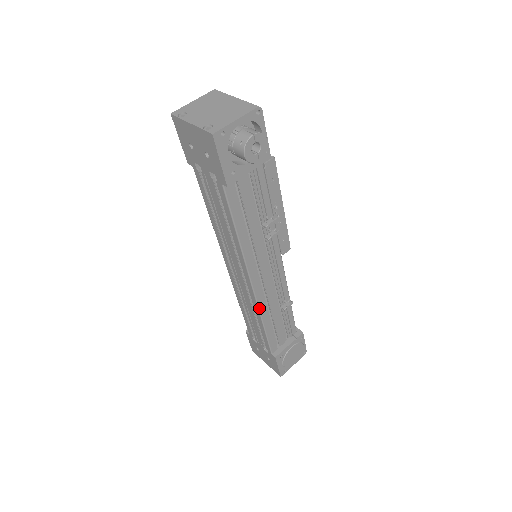
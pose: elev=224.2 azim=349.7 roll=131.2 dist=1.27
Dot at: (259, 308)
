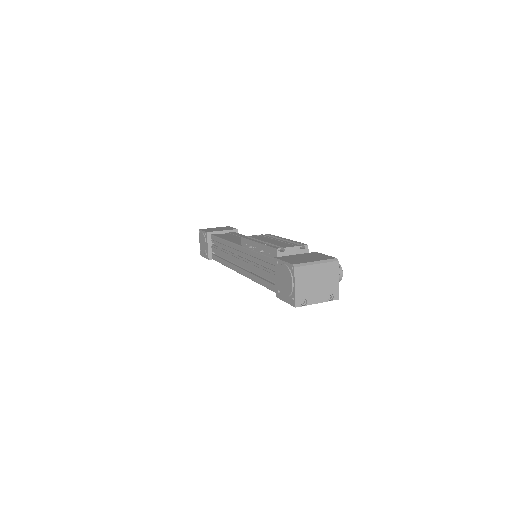
Dot at: occluded
